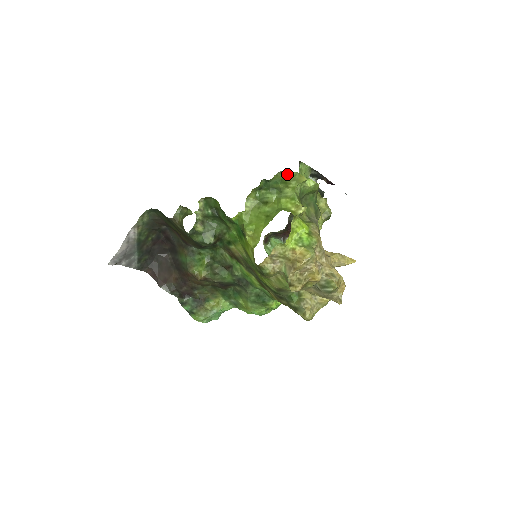
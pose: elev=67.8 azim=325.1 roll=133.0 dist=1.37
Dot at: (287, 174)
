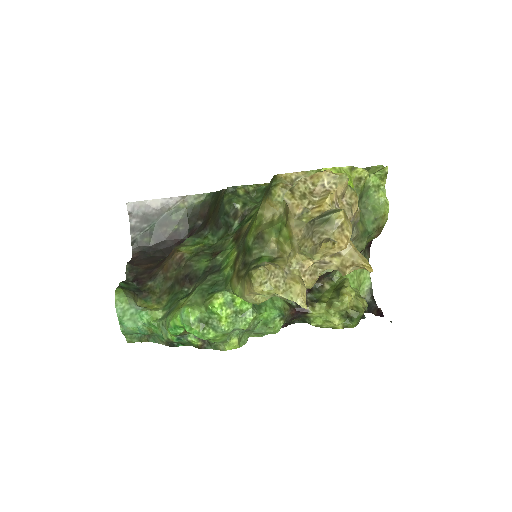
Dot at: occluded
